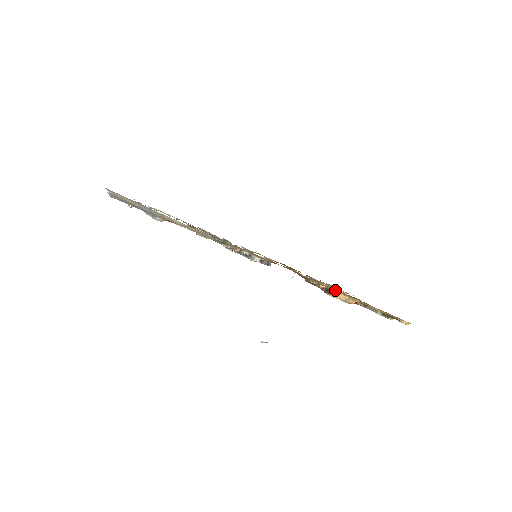
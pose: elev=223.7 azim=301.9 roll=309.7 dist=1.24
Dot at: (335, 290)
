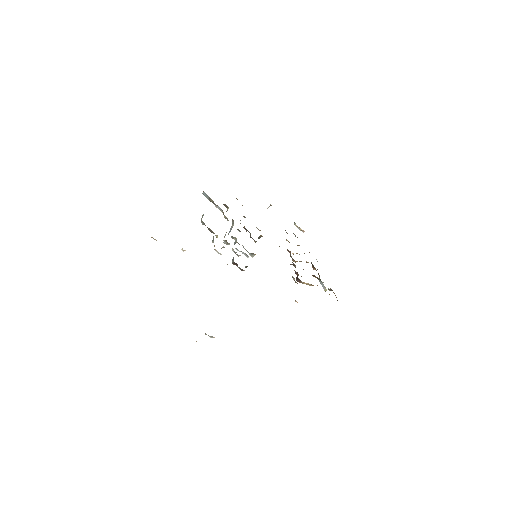
Dot at: occluded
